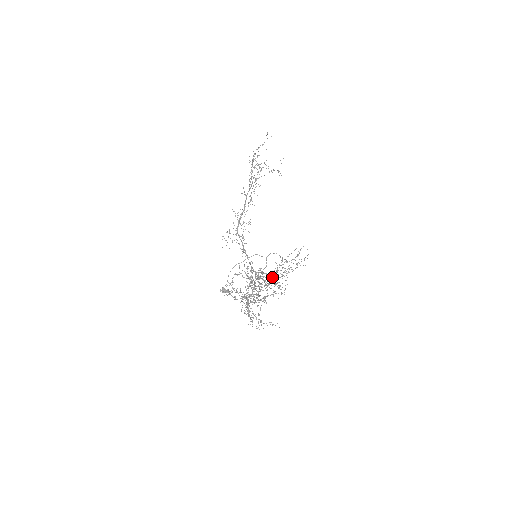
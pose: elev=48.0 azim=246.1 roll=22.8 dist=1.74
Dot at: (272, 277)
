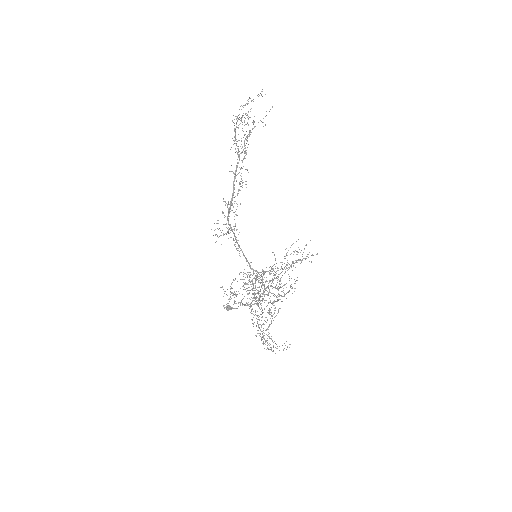
Dot at: occluded
